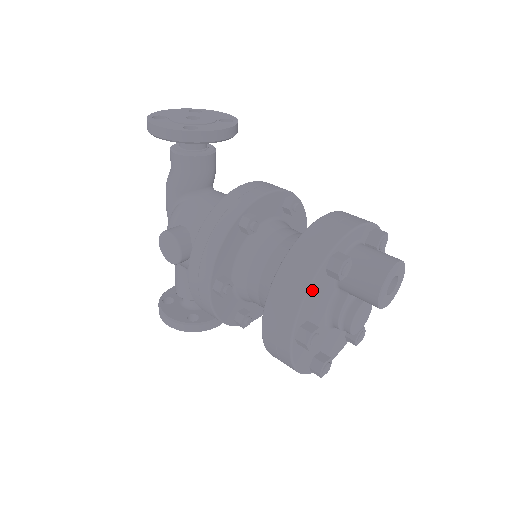
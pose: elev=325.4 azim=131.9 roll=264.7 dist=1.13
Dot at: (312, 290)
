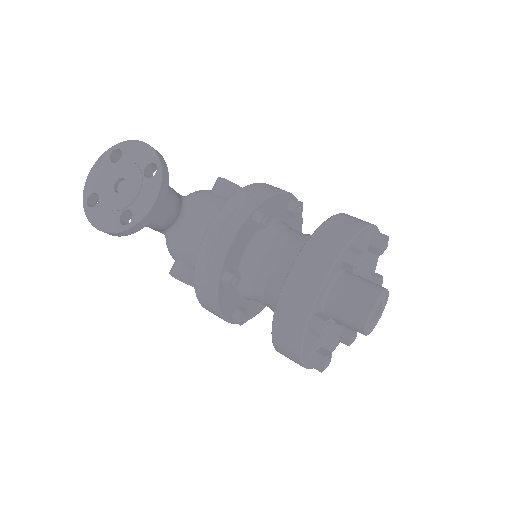
Dot at: (306, 349)
